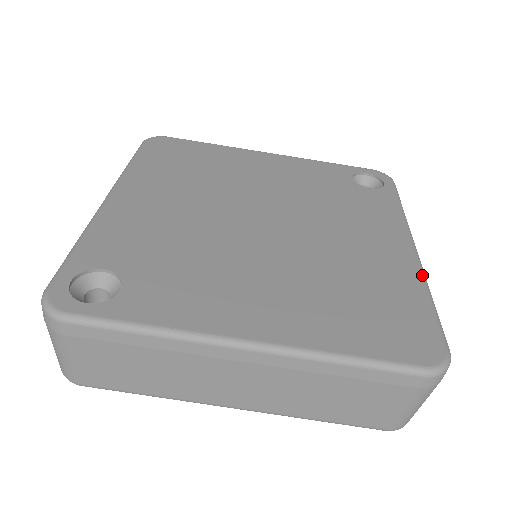
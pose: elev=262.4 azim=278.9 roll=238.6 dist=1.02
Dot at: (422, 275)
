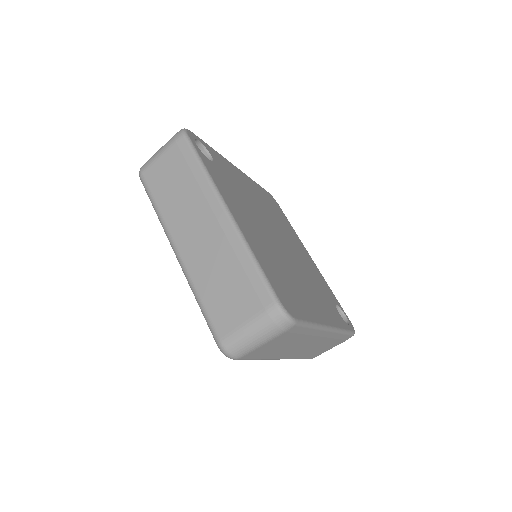
Dot at: (320, 324)
